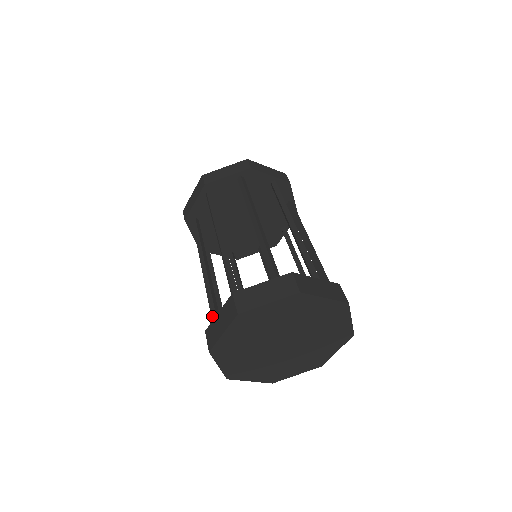
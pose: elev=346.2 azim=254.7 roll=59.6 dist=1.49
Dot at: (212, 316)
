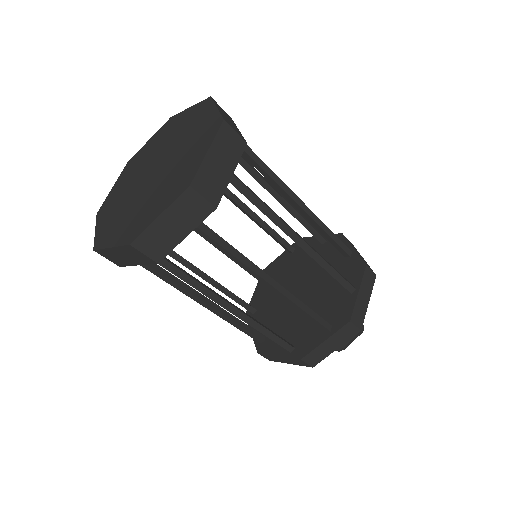
Dot at: occluded
